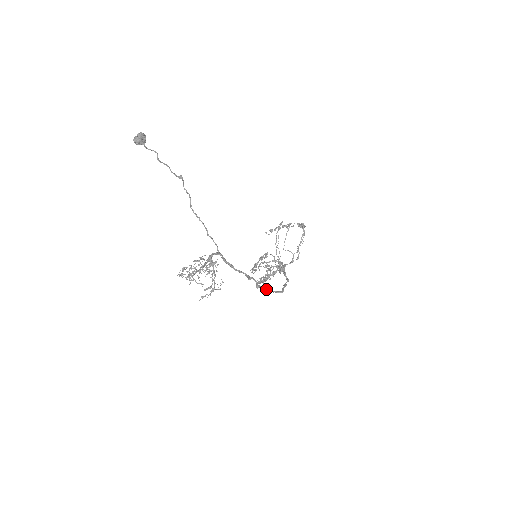
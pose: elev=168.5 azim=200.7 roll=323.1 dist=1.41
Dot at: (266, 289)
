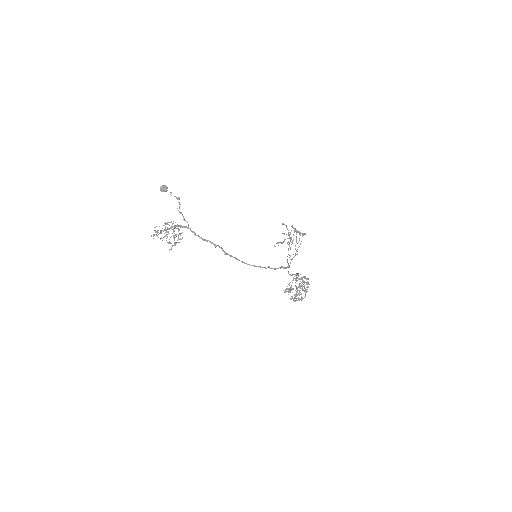
Dot at: (238, 259)
